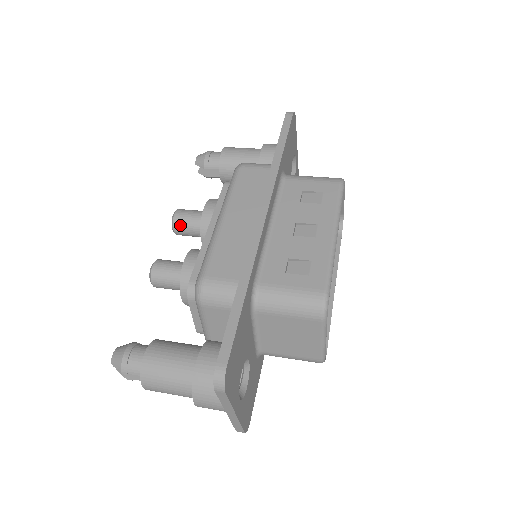
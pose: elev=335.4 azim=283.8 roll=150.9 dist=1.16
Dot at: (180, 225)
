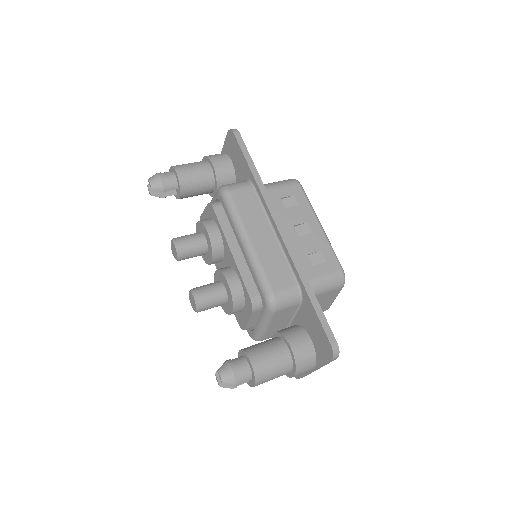
Dot at: (186, 253)
